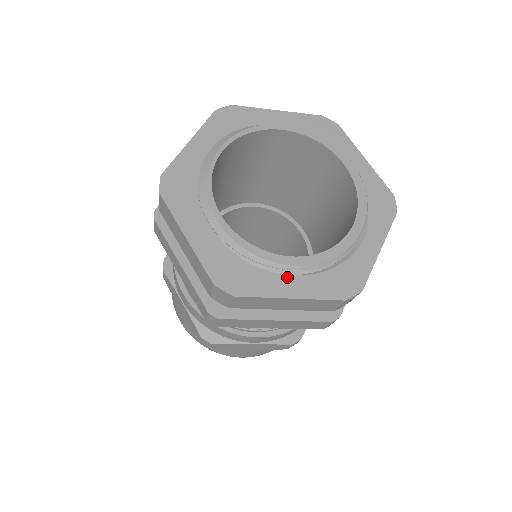
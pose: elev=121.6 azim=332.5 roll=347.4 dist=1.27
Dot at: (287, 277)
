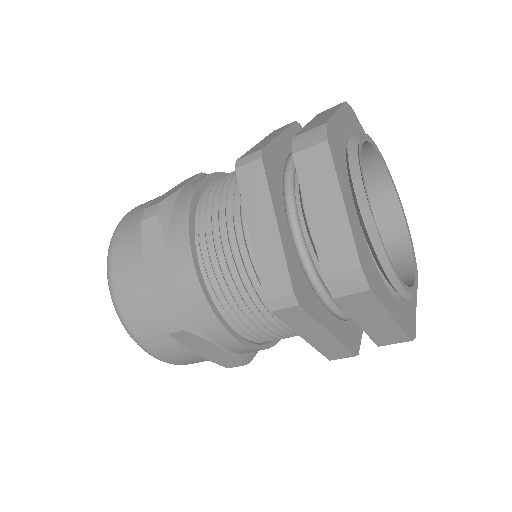
Dot at: occluded
